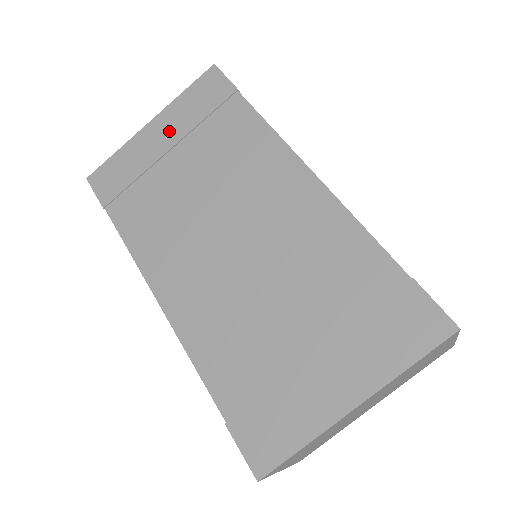
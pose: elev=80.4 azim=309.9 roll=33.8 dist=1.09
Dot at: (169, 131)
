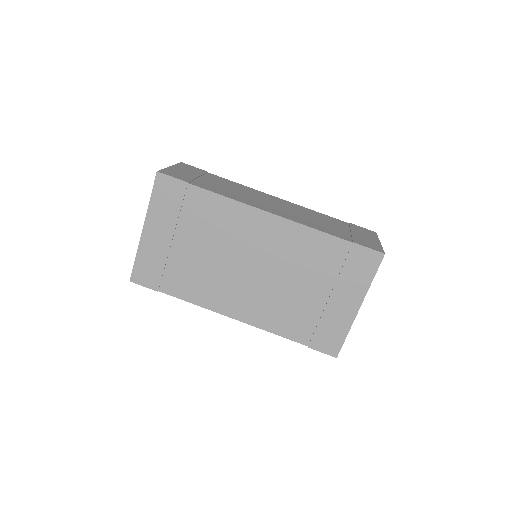
Dot at: (162, 228)
